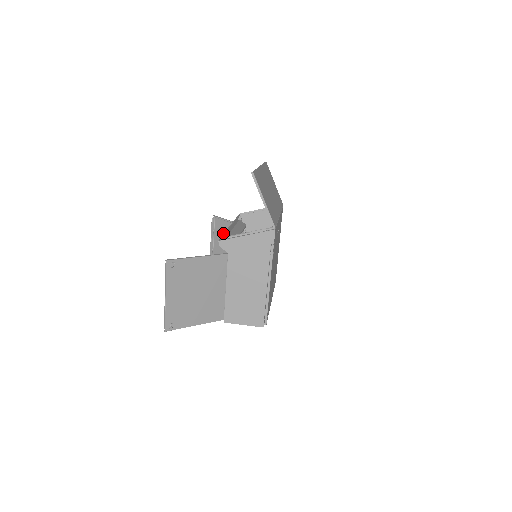
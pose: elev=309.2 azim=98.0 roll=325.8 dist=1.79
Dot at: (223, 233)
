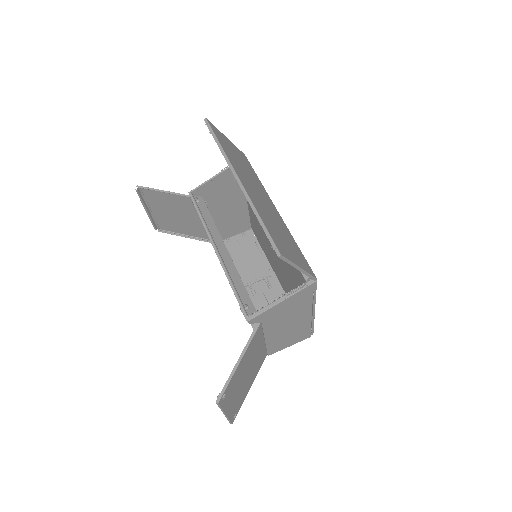
Dot at: (164, 203)
